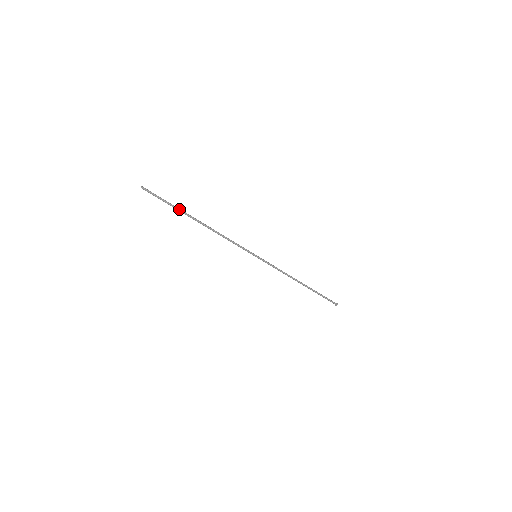
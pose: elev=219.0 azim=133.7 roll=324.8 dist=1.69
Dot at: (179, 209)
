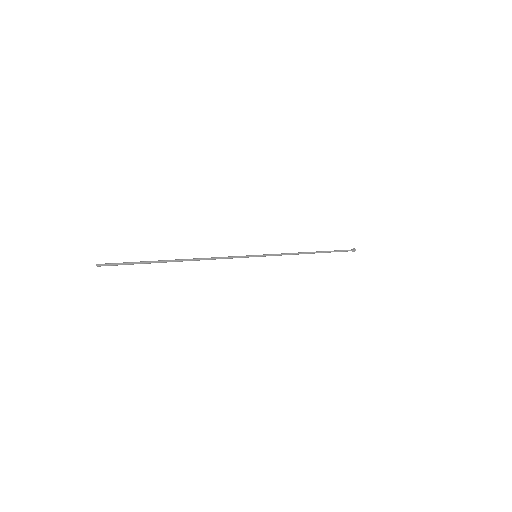
Dot at: (152, 262)
